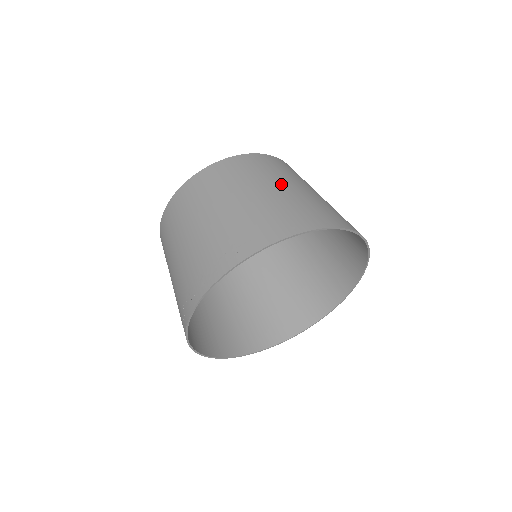
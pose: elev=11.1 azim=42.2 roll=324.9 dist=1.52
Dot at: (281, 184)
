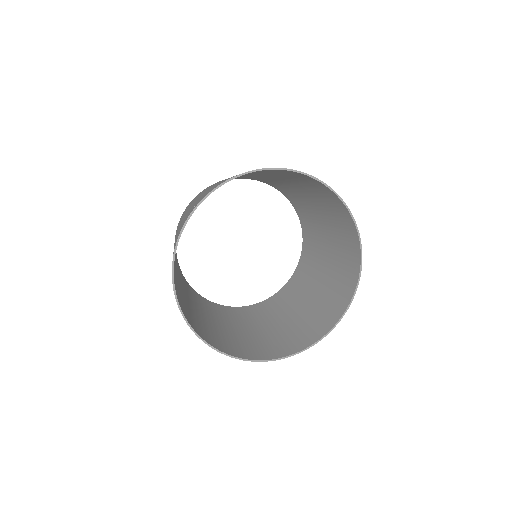
Dot at: occluded
